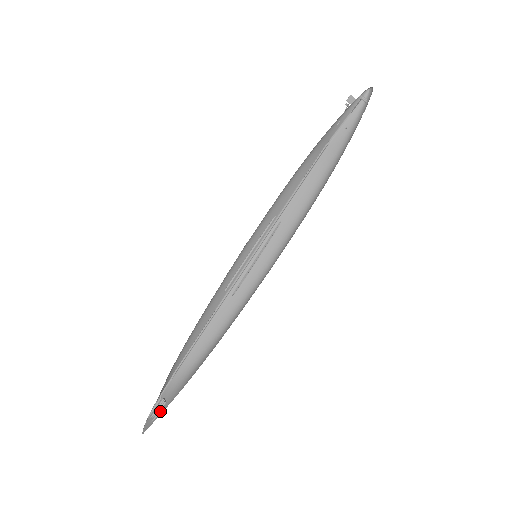
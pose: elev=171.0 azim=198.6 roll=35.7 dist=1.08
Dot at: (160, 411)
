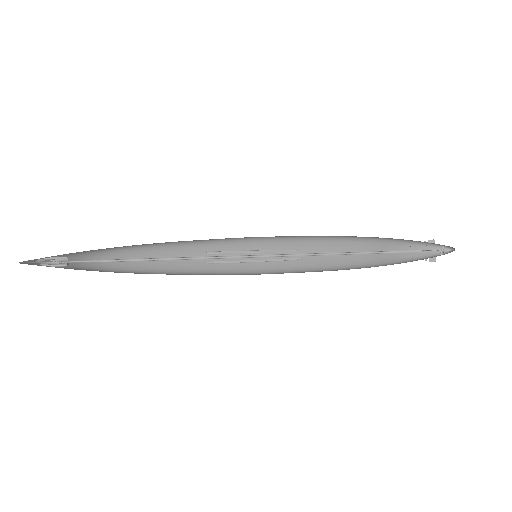
Dot at: (54, 266)
